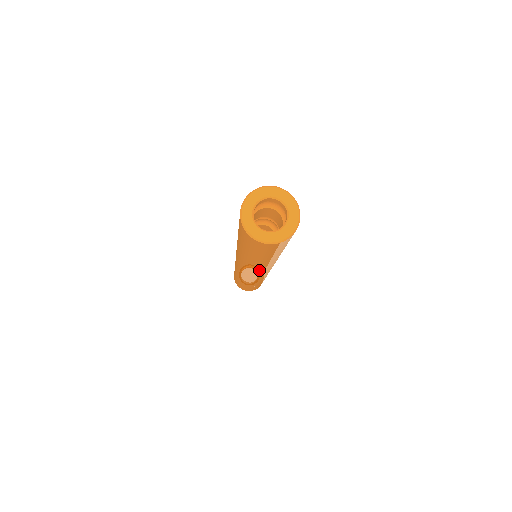
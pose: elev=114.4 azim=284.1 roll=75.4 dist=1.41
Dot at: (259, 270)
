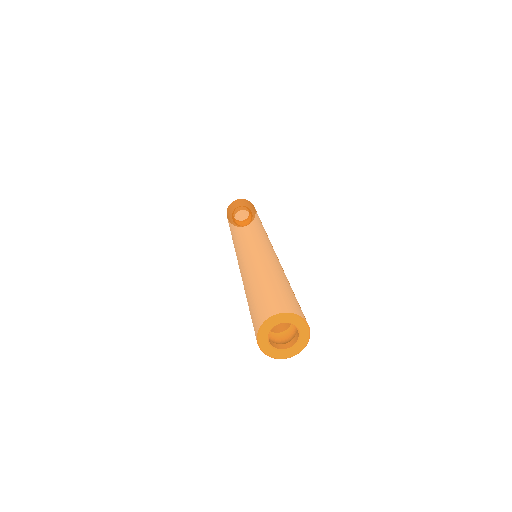
Dot at: occluded
